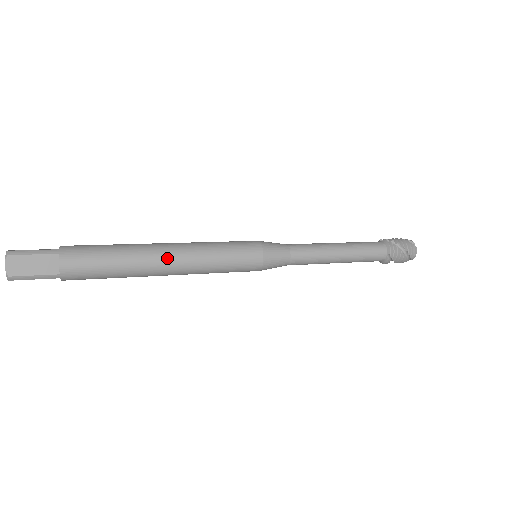
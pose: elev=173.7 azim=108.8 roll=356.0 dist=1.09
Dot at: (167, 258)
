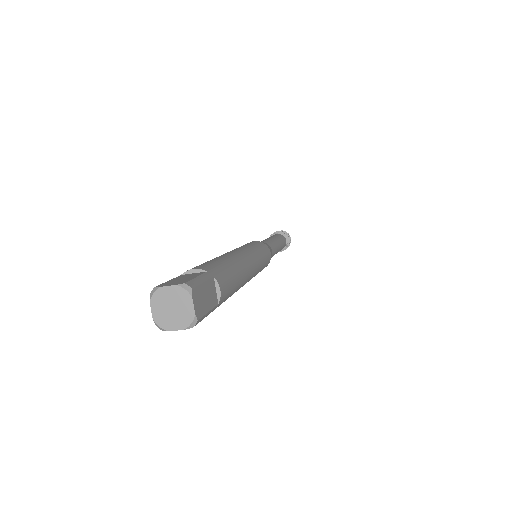
Dot at: (251, 265)
